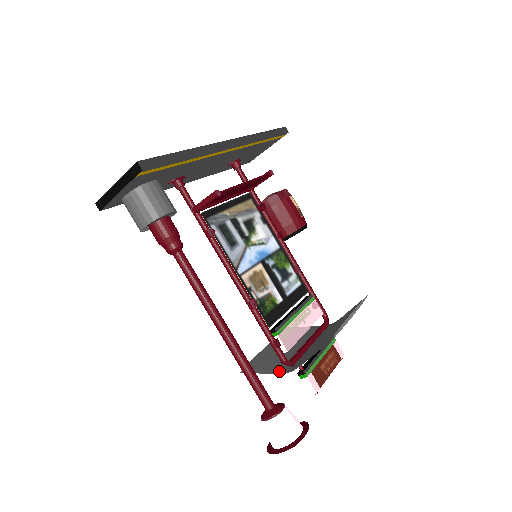
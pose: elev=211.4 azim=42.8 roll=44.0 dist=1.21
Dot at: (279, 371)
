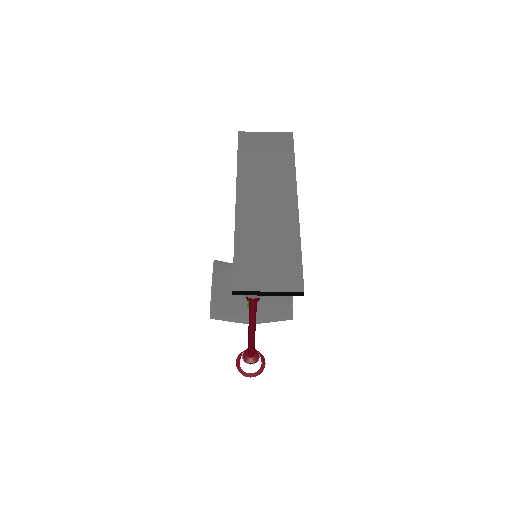
Dot at: (242, 321)
